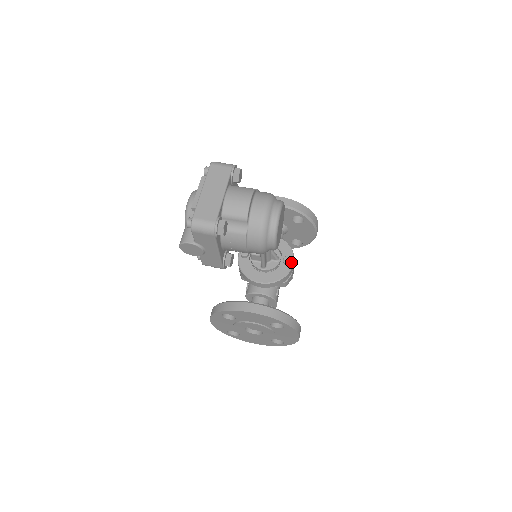
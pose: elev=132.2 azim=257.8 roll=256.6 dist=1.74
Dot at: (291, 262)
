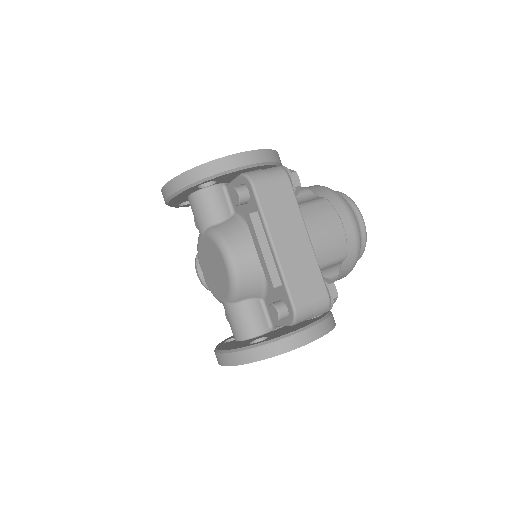
Dot at: occluded
